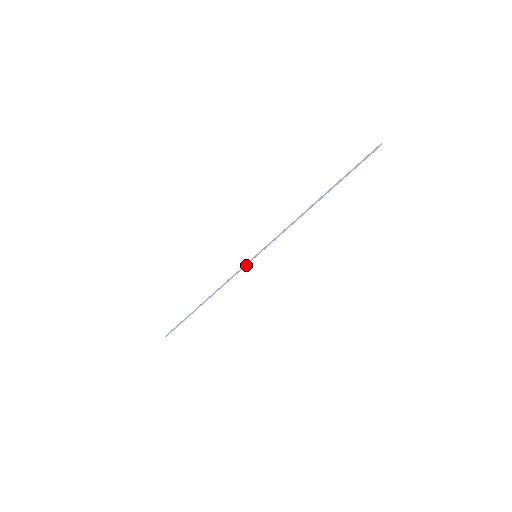
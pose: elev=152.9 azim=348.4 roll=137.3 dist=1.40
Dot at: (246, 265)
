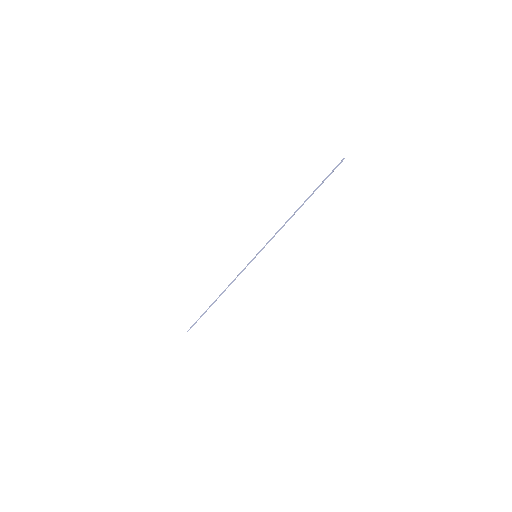
Dot at: occluded
